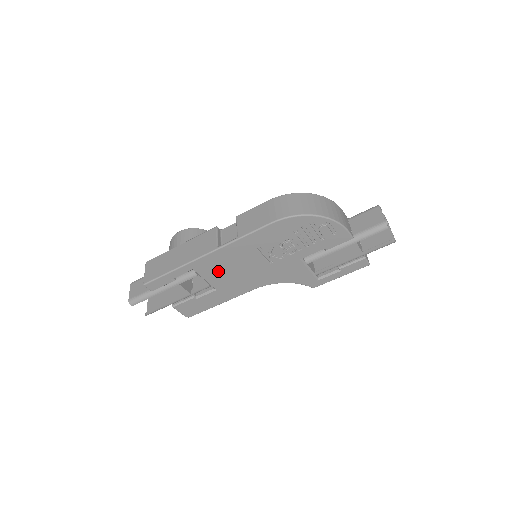
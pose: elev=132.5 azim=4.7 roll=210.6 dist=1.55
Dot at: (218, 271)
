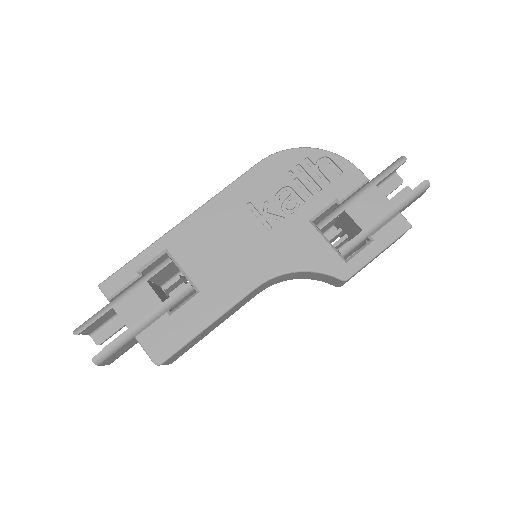
Dot at: (200, 251)
